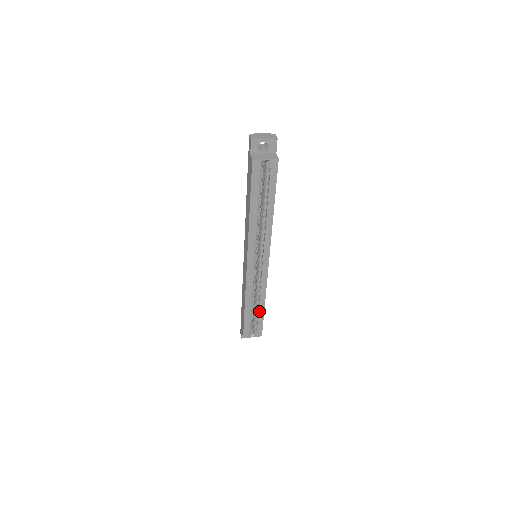
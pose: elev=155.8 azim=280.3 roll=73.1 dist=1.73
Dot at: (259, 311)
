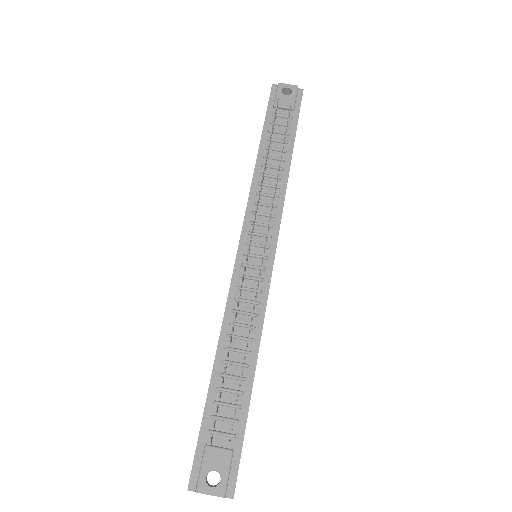
Dot at: occluded
